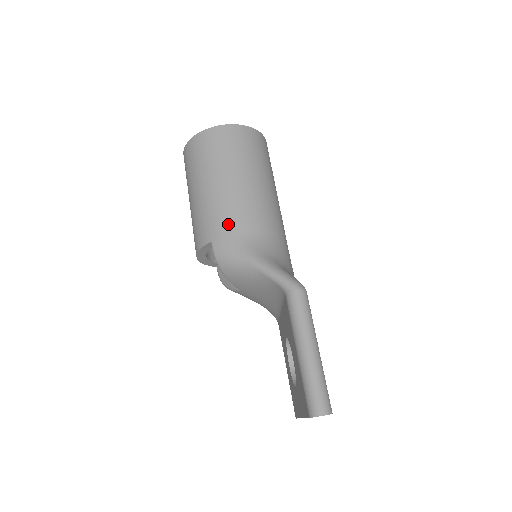
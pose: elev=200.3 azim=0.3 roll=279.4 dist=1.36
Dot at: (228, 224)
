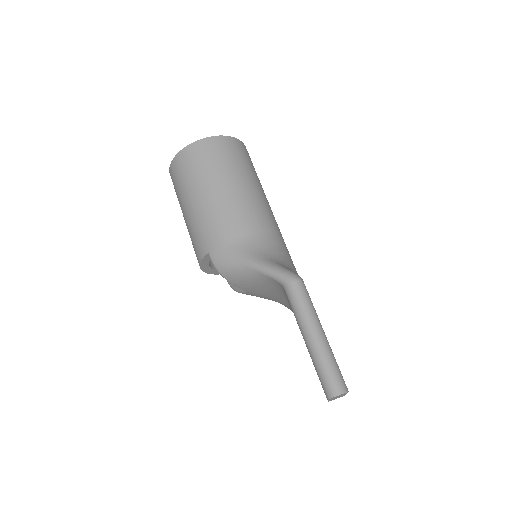
Dot at: (220, 233)
